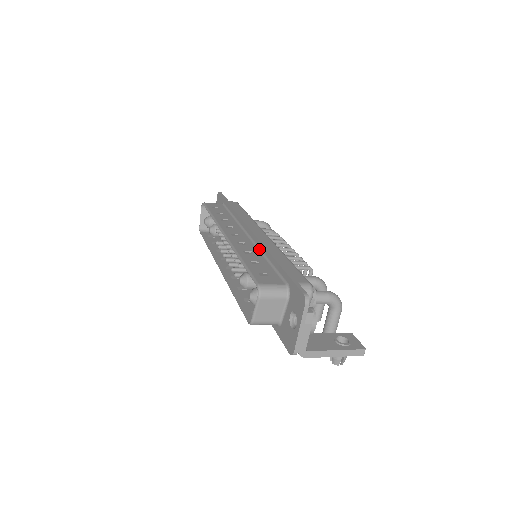
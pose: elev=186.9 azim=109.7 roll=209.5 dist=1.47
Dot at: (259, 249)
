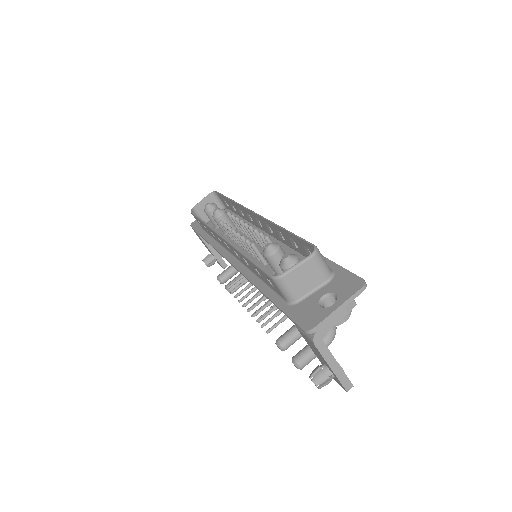
Dot at: occluded
